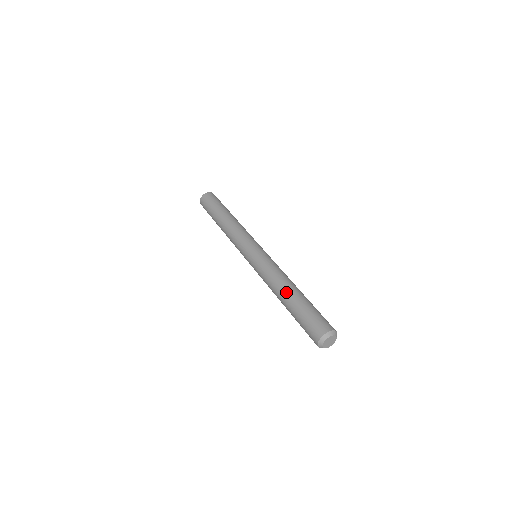
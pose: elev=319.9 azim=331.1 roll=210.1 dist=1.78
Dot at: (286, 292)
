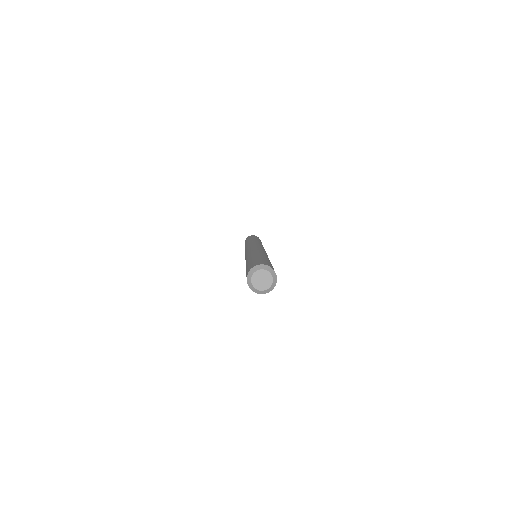
Dot at: (246, 262)
